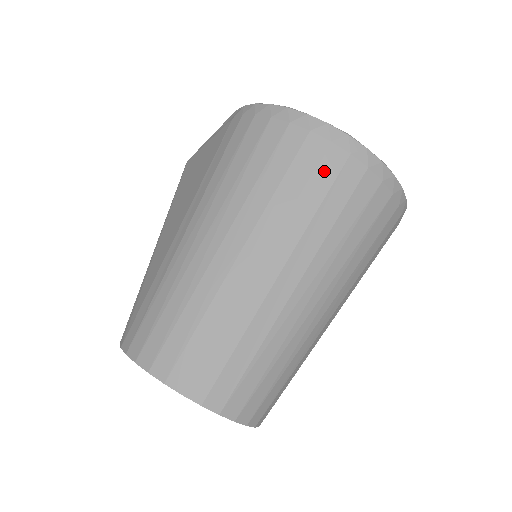
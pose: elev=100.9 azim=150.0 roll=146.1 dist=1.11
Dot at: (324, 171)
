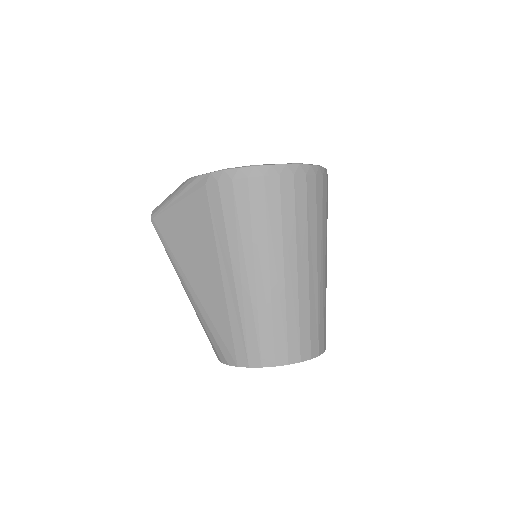
Dot at: (299, 194)
